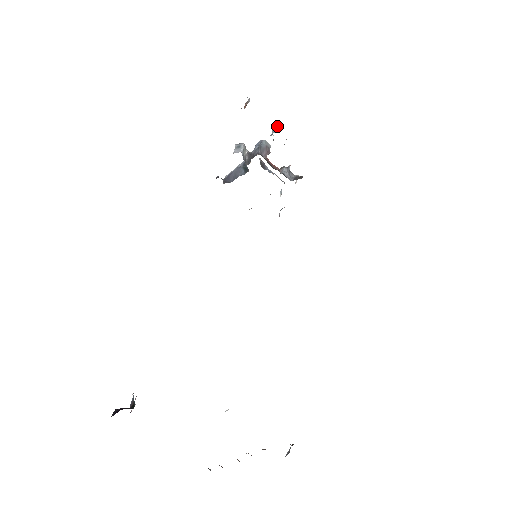
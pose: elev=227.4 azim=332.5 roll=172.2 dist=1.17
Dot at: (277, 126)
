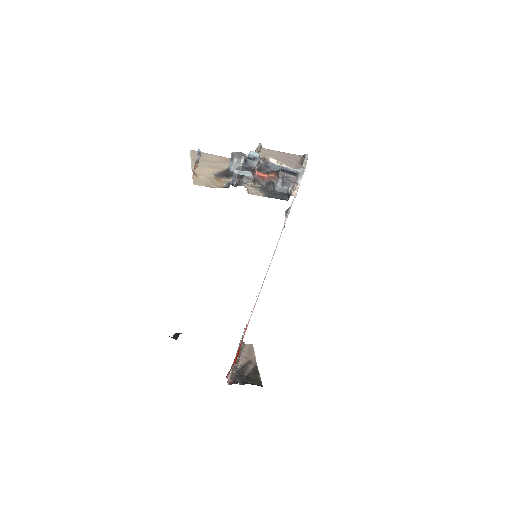
Dot at: (235, 174)
